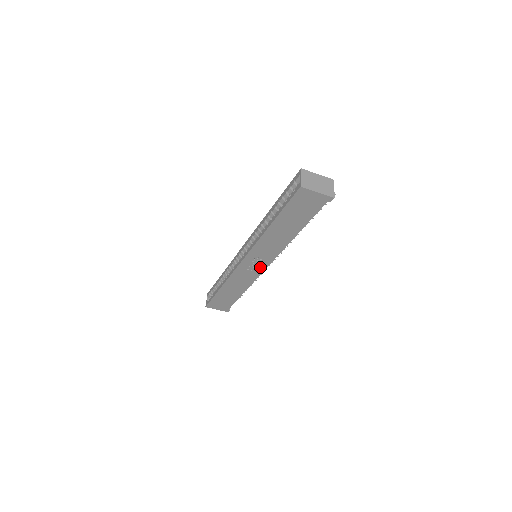
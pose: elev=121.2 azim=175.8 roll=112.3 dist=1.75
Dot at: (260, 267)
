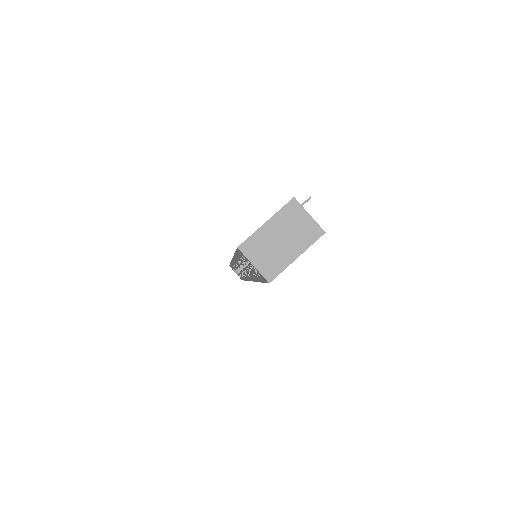
Dot at: occluded
